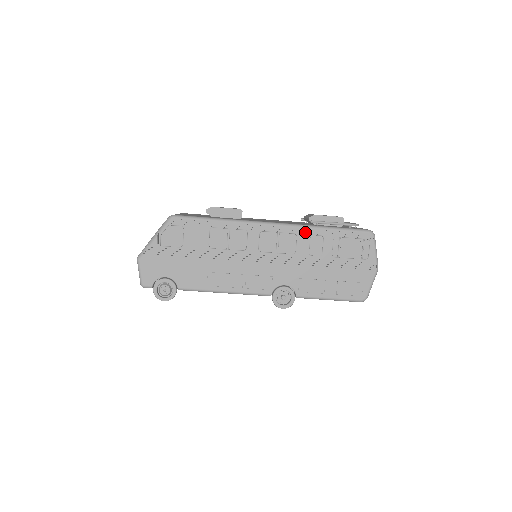
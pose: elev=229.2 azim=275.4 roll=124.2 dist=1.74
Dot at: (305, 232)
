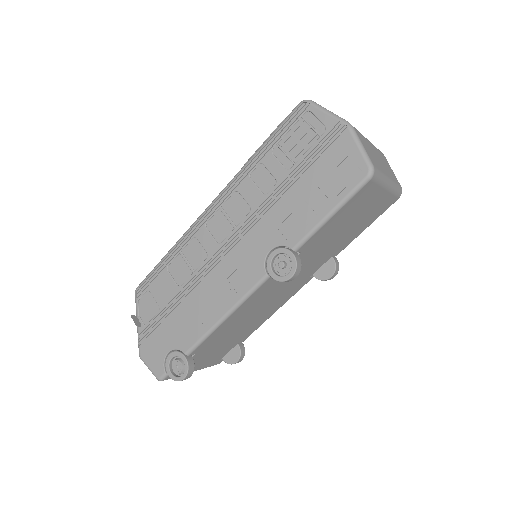
Dot at: (241, 179)
